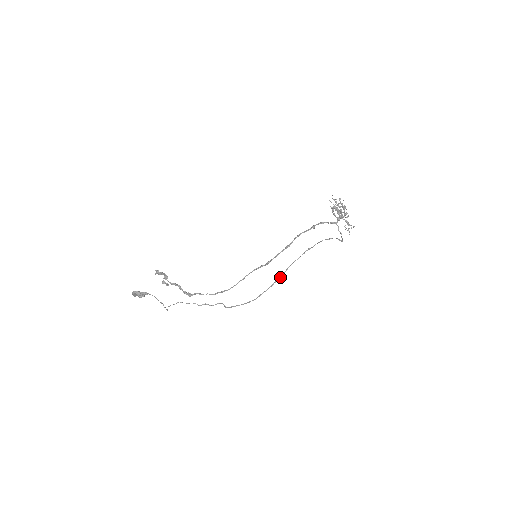
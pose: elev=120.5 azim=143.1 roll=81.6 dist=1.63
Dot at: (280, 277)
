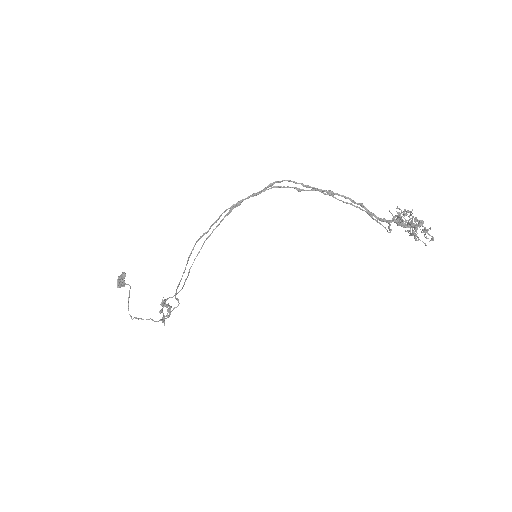
Dot at: (235, 205)
